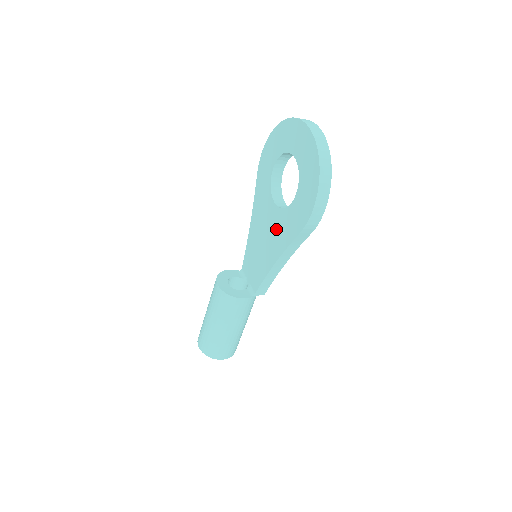
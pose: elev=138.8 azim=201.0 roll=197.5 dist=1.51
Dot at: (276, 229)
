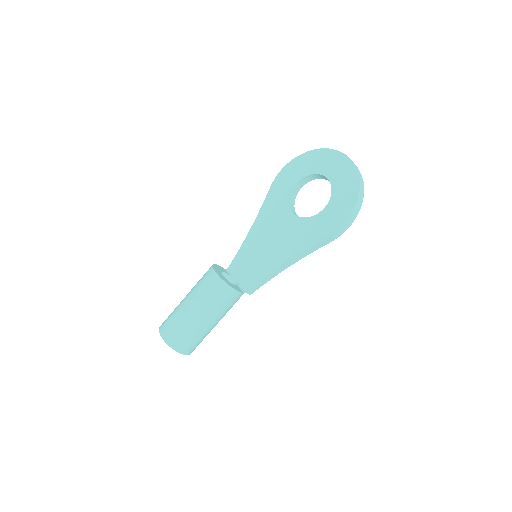
Dot at: (291, 234)
